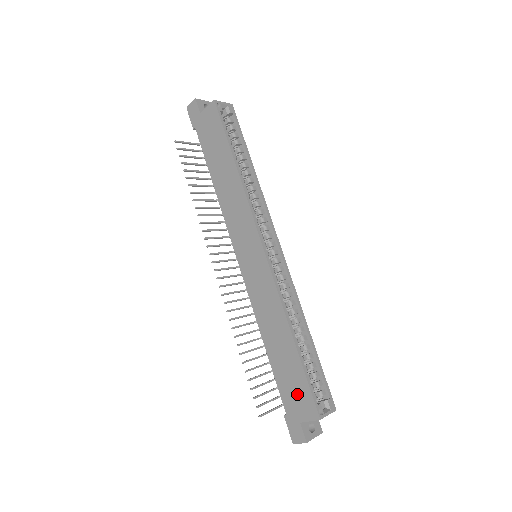
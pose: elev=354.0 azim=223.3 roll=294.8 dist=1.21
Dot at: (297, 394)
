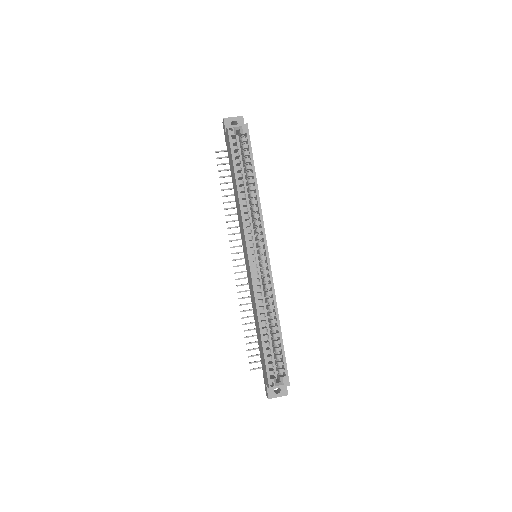
Dot at: (264, 366)
